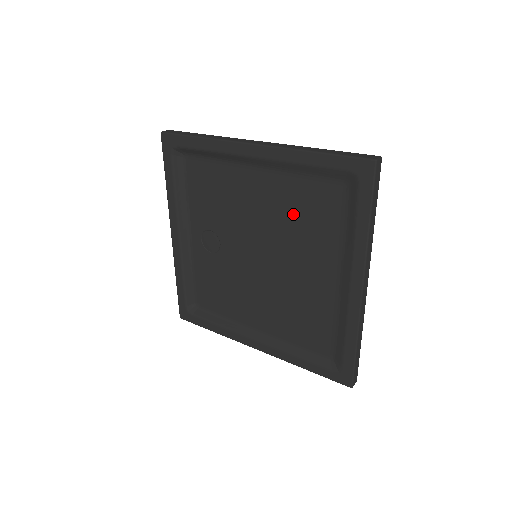
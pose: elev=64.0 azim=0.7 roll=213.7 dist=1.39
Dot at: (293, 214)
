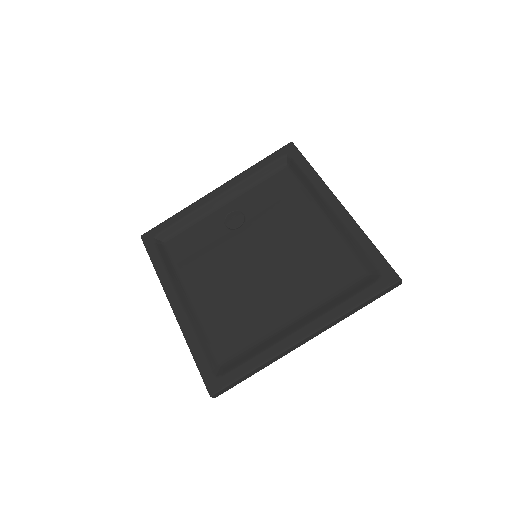
Dot at: (314, 258)
